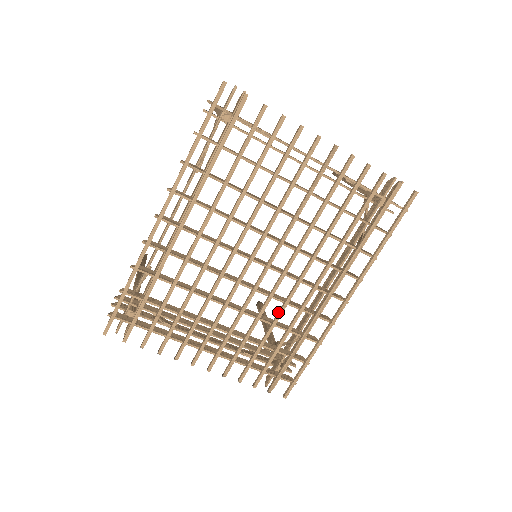
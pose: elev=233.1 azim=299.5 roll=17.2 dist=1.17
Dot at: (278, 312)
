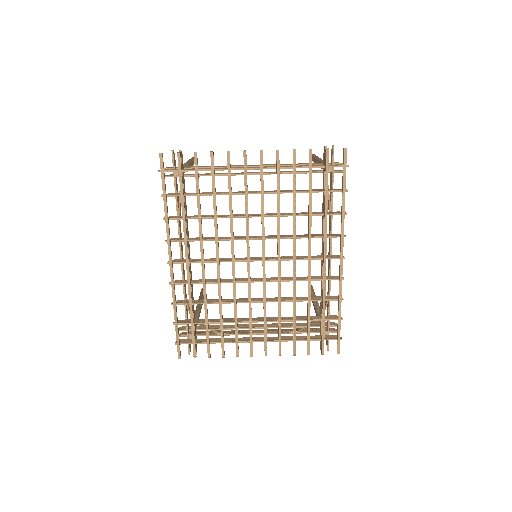
Dot at: occluded
